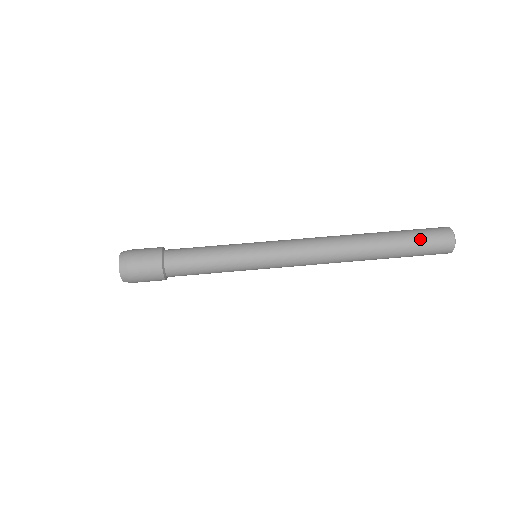
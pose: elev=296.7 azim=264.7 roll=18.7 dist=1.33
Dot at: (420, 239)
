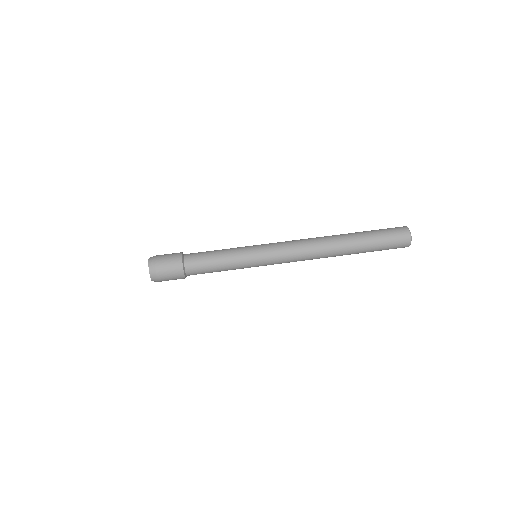
Dot at: (380, 230)
